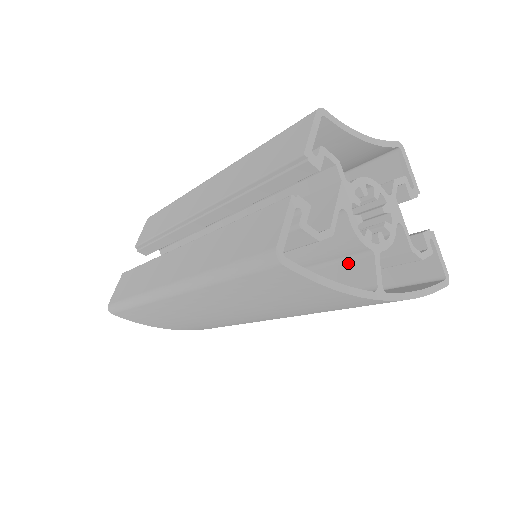
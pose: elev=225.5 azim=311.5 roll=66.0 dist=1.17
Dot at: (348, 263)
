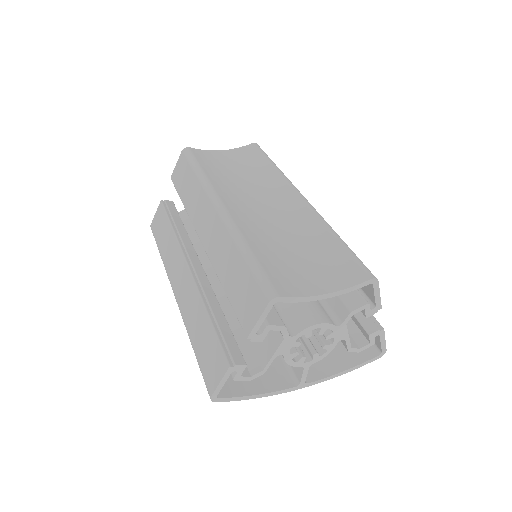
Dot at: occluded
